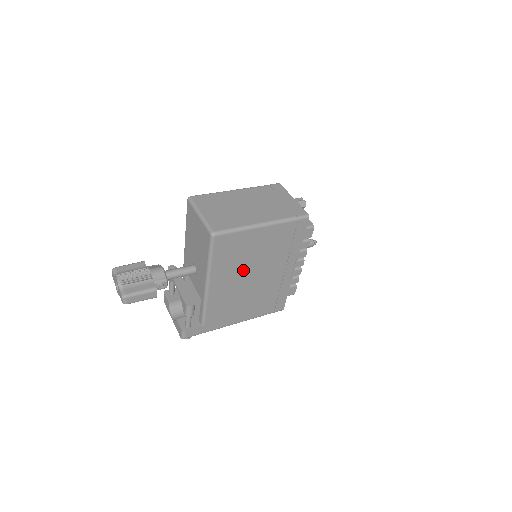
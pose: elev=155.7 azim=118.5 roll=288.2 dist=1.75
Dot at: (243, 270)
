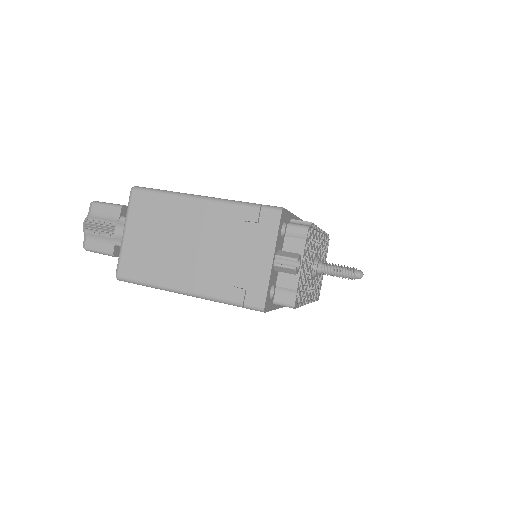
Dot at: occluded
